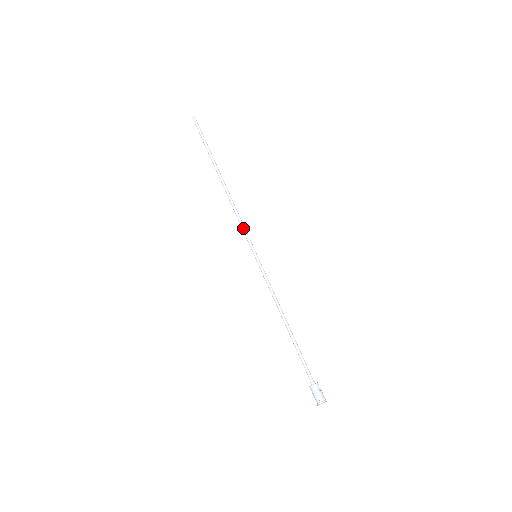
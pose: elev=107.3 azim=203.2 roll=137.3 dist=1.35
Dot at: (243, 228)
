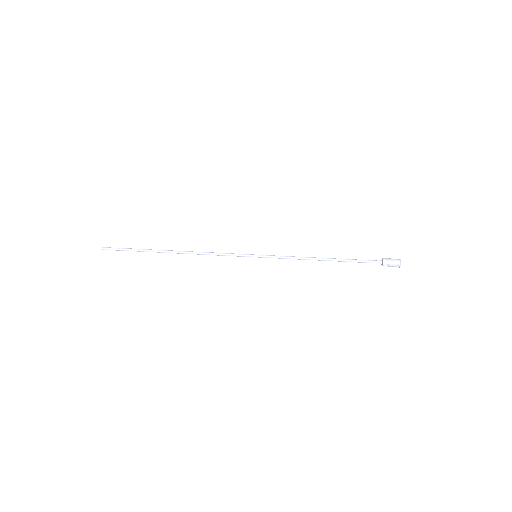
Dot at: (227, 253)
